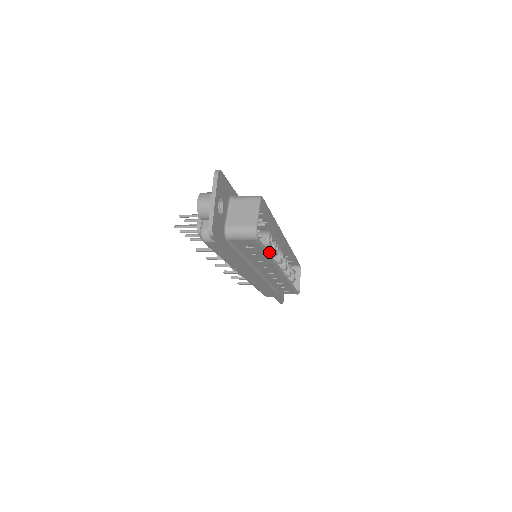
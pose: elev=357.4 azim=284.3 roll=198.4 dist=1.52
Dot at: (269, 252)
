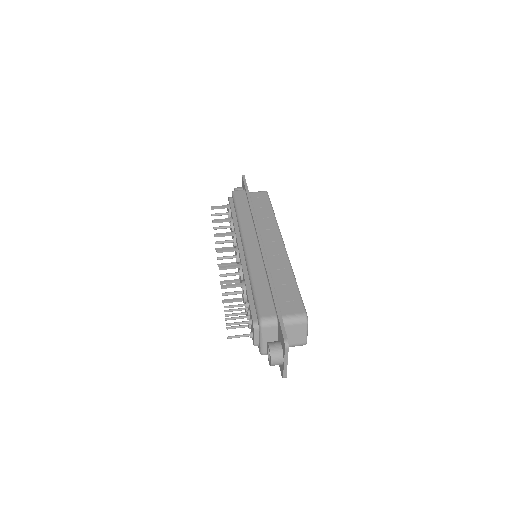
Dot at: occluded
